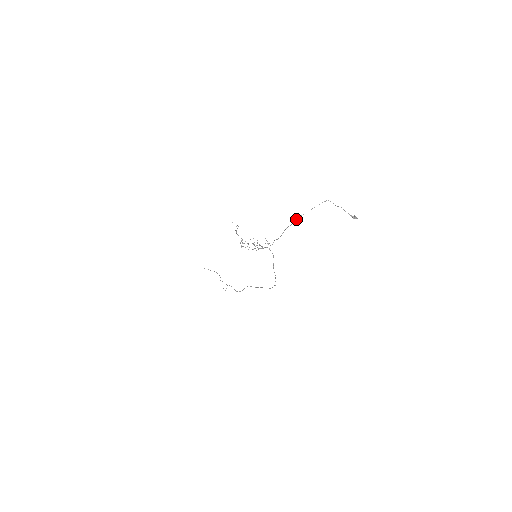
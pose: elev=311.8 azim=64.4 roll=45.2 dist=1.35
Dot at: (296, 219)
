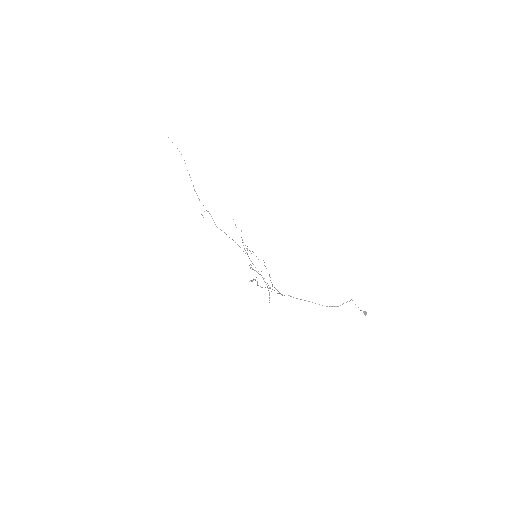
Dot at: occluded
